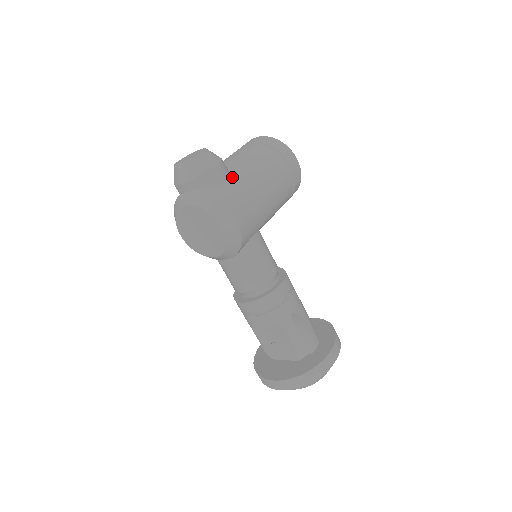
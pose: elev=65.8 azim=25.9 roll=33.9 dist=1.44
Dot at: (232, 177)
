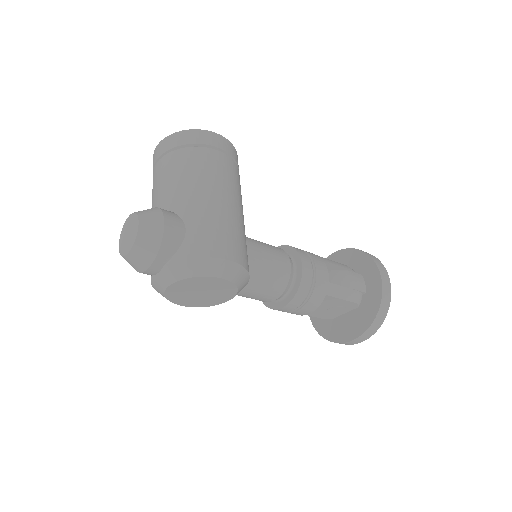
Dot at: (186, 218)
